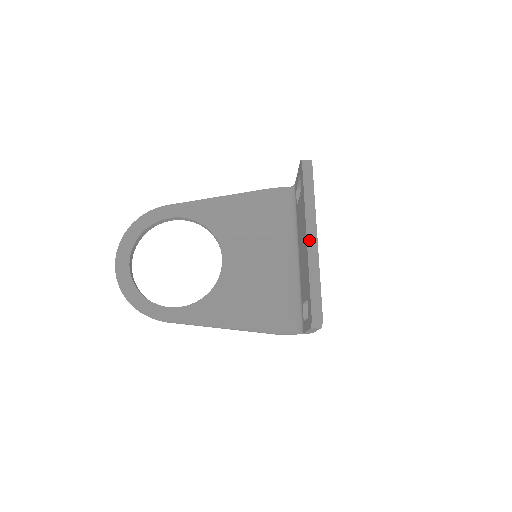
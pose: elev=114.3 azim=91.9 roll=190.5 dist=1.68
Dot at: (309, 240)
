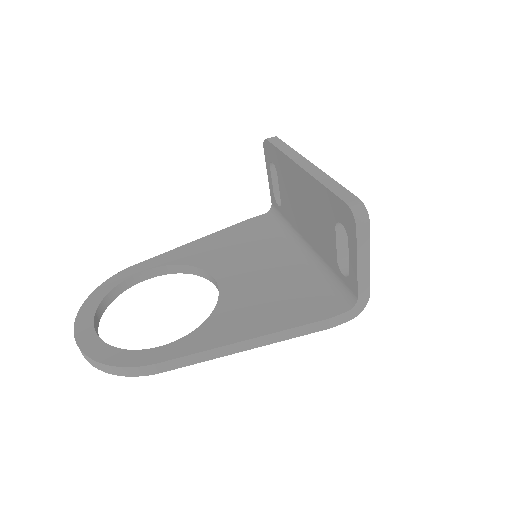
Dot at: (303, 166)
